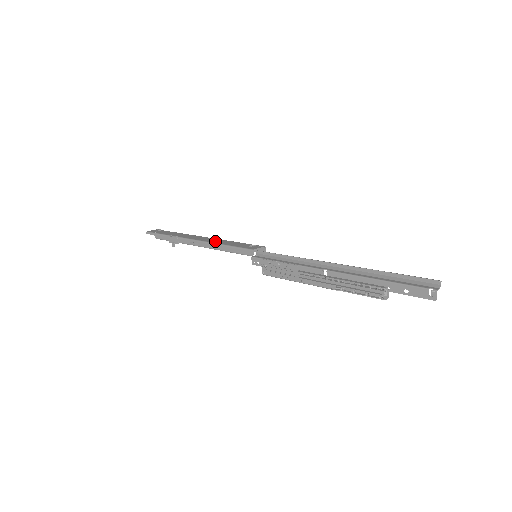
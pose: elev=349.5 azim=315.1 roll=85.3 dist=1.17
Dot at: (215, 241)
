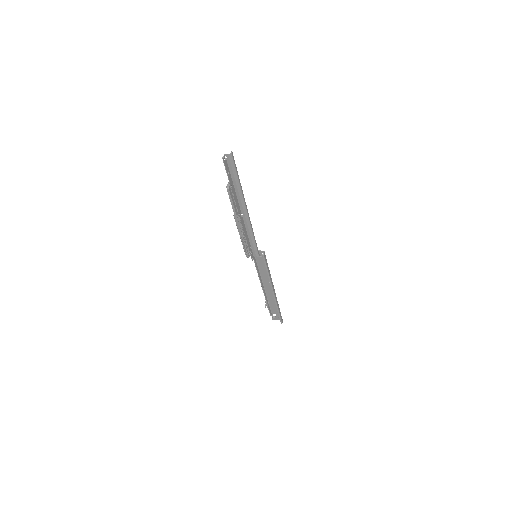
Dot at: (264, 276)
